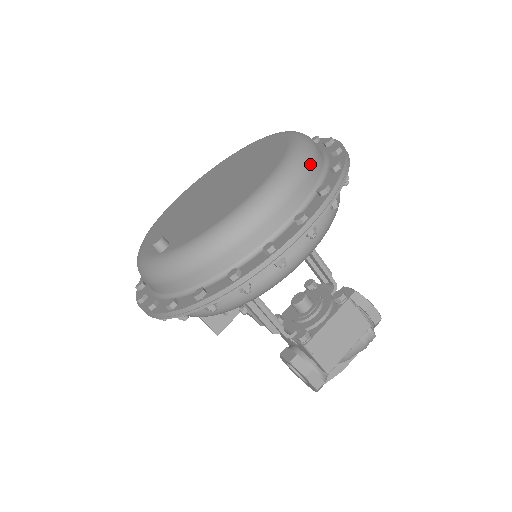
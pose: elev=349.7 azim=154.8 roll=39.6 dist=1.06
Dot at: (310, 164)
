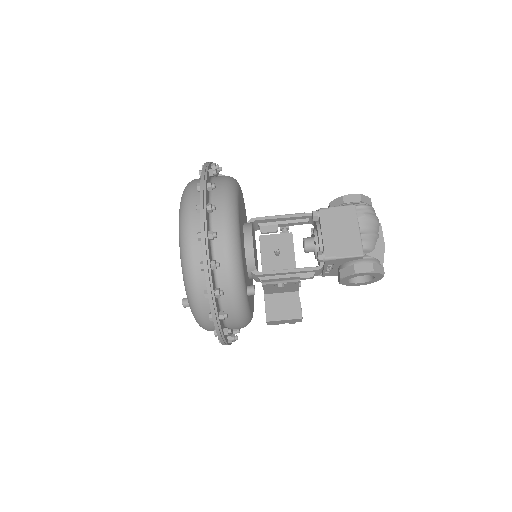
Dot at: (191, 188)
